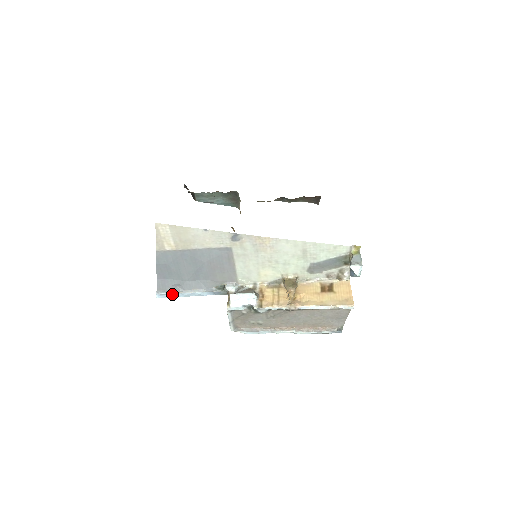
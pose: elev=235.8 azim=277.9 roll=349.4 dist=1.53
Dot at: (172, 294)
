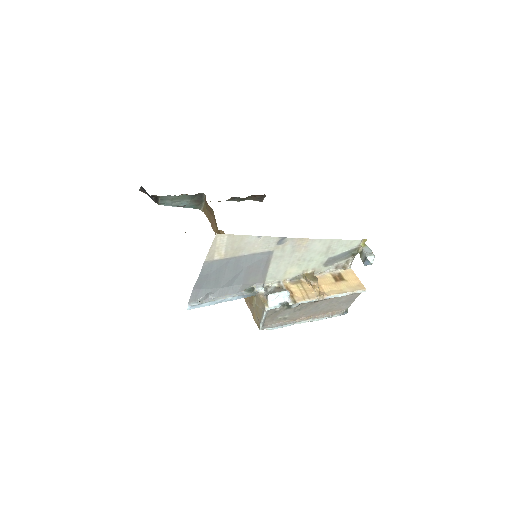
Dot at: (204, 303)
